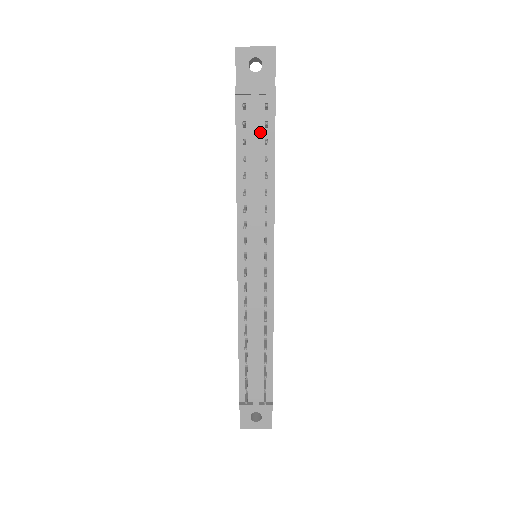
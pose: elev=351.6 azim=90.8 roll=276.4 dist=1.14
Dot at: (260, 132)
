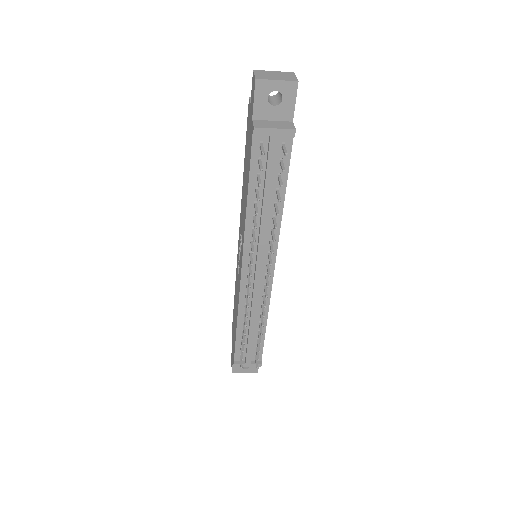
Dot at: (274, 167)
